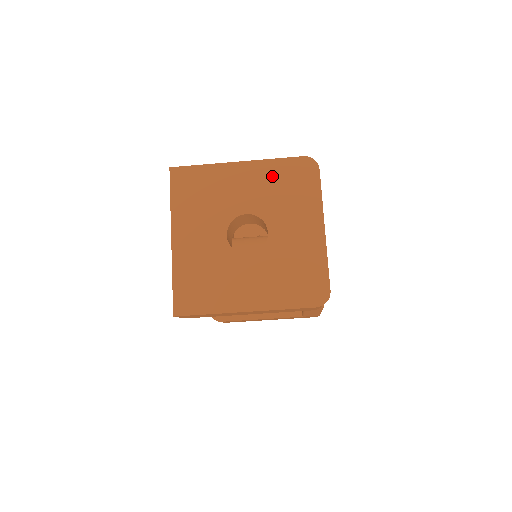
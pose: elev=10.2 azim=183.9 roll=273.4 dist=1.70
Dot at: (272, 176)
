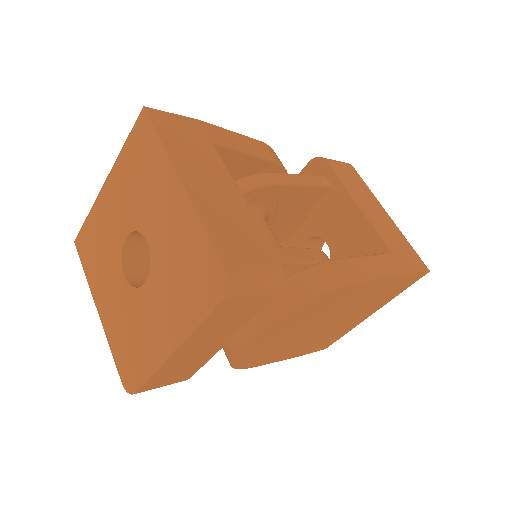
Dot at: (187, 240)
